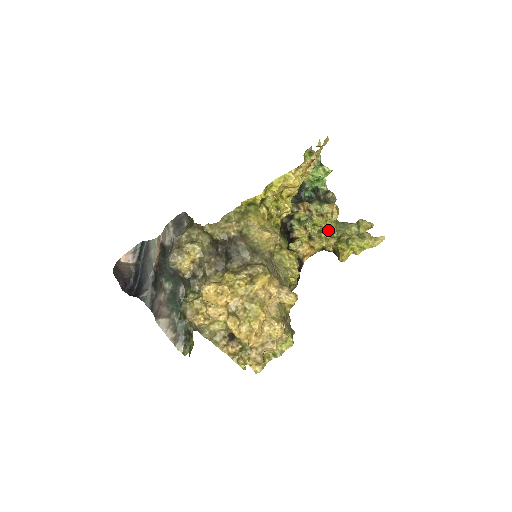
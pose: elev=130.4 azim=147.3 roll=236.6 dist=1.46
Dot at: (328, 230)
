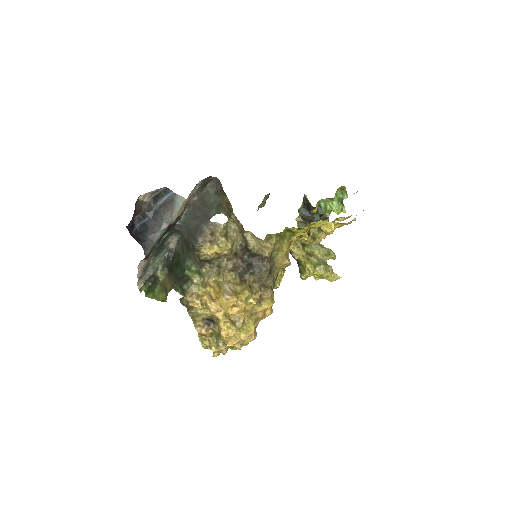
Dot at: occluded
